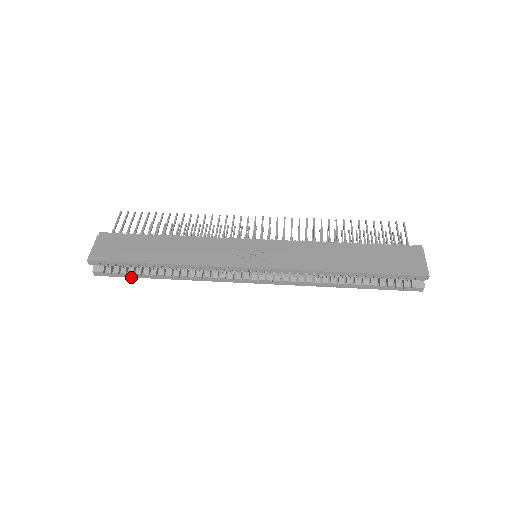
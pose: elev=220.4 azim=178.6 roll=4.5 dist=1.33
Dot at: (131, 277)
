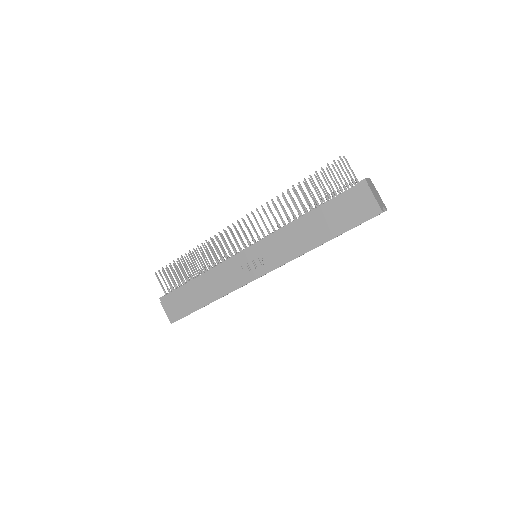
Dot at: occluded
